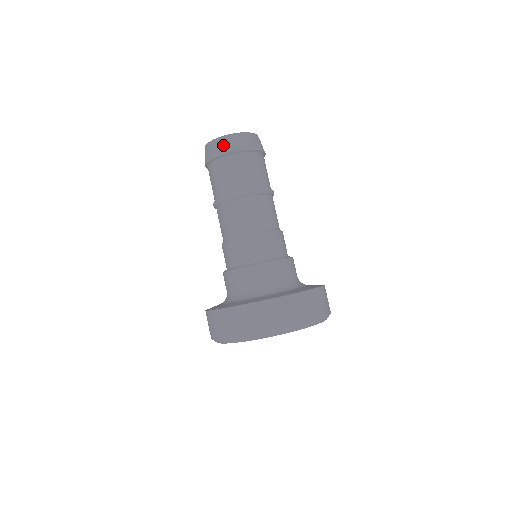
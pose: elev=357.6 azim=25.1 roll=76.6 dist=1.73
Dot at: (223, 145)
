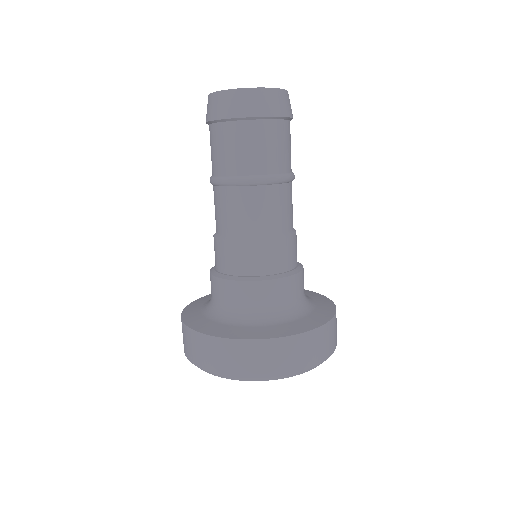
Dot at: (207, 108)
